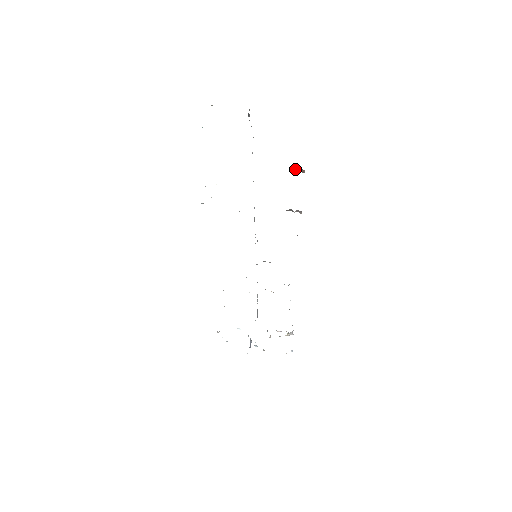
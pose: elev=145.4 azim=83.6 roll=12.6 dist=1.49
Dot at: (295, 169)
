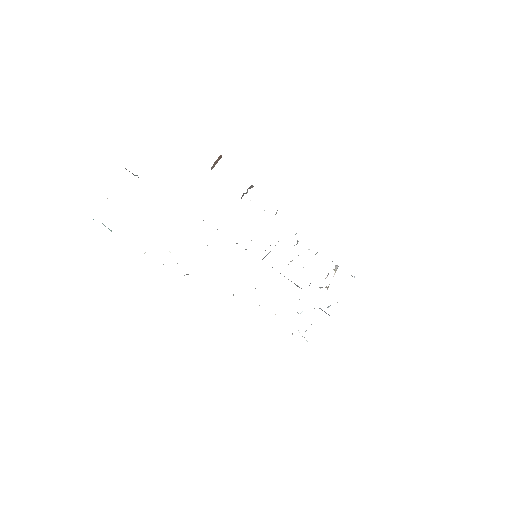
Dot at: (213, 164)
